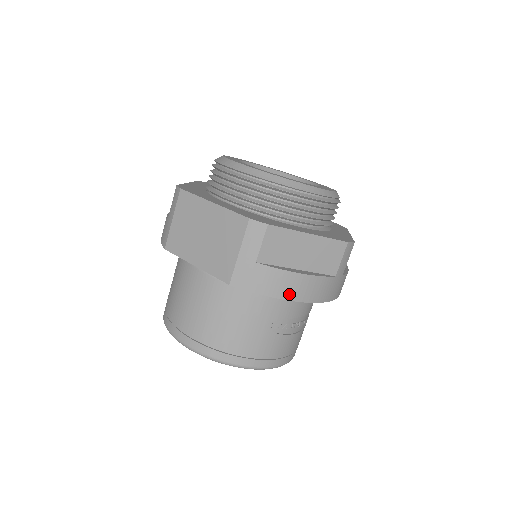
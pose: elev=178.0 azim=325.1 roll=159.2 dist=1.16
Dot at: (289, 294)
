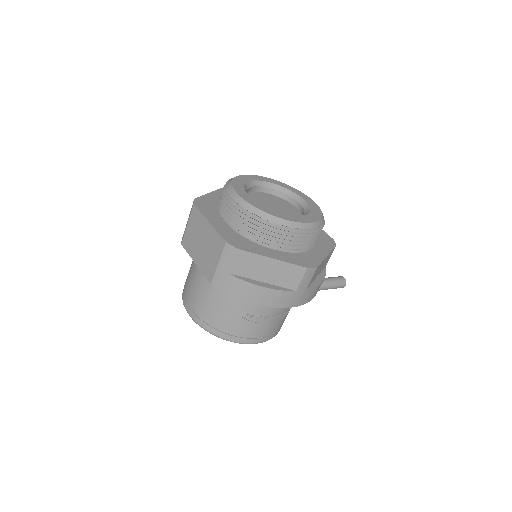
Dot at: (252, 299)
